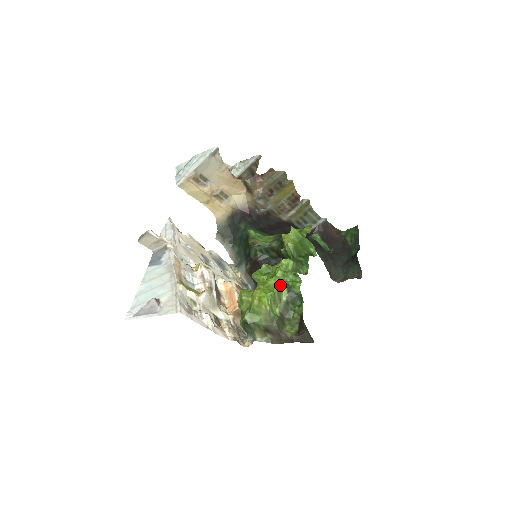
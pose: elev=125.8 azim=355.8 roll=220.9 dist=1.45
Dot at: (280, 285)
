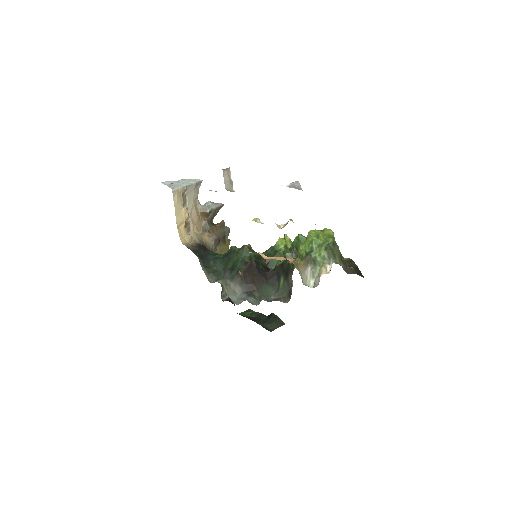
Dot at: occluded
